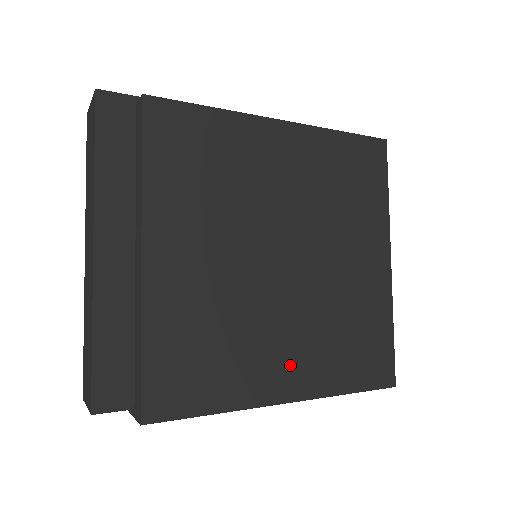
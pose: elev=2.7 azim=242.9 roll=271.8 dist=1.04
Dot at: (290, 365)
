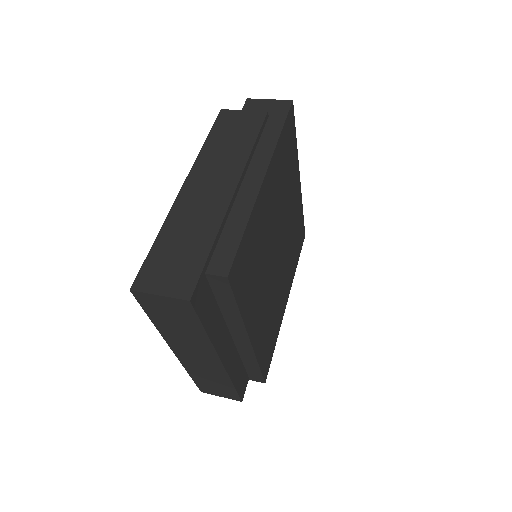
Dot at: (286, 288)
